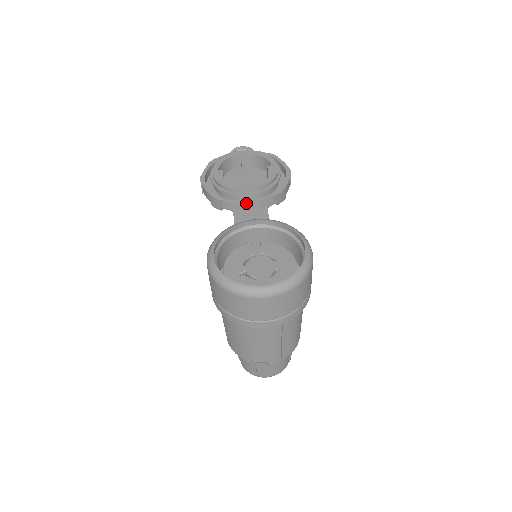
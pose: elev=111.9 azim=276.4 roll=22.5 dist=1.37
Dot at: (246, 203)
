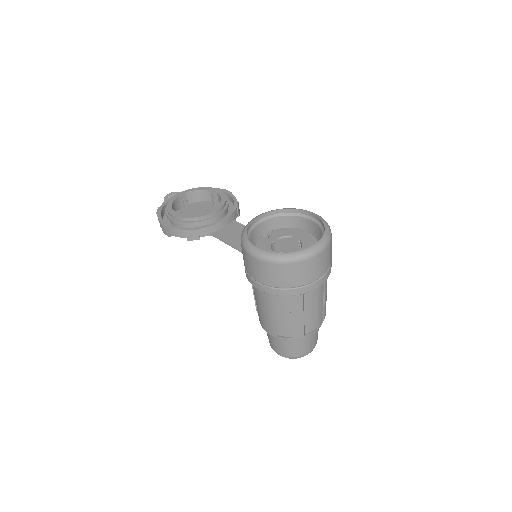
Dot at: (220, 222)
